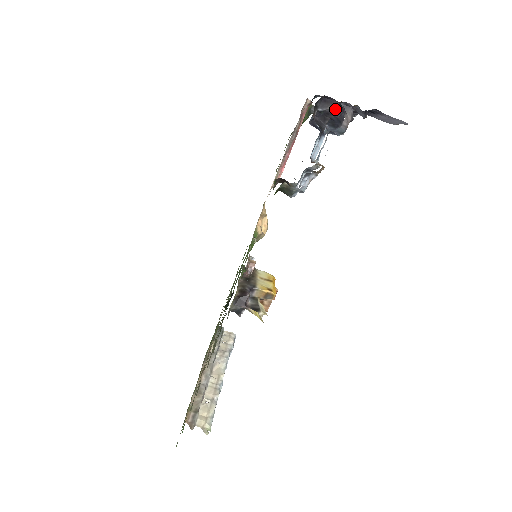
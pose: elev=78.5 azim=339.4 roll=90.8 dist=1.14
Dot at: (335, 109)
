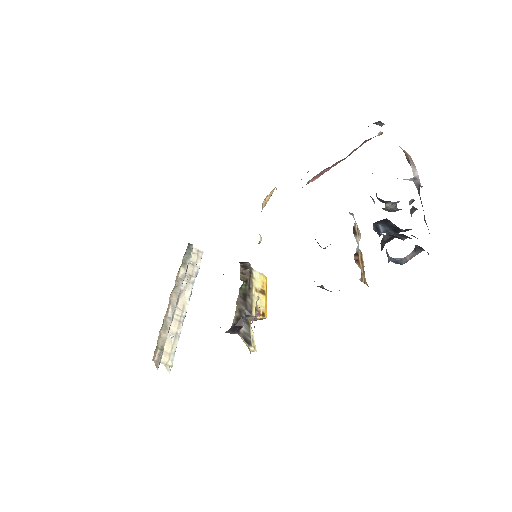
Dot at: occluded
